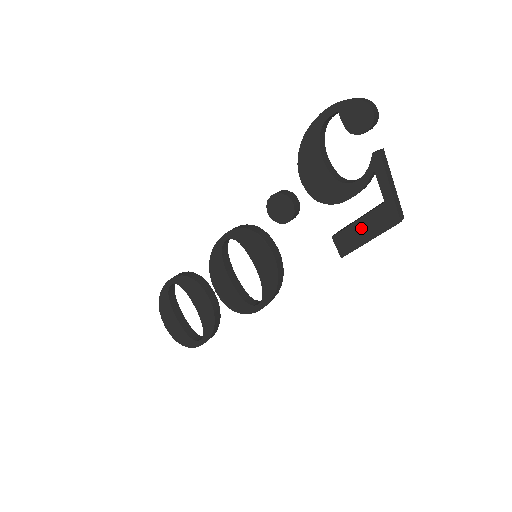
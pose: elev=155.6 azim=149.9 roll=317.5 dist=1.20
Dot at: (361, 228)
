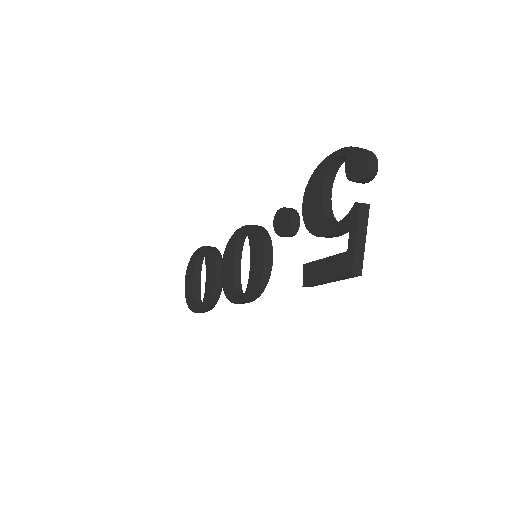
Dot at: (324, 266)
